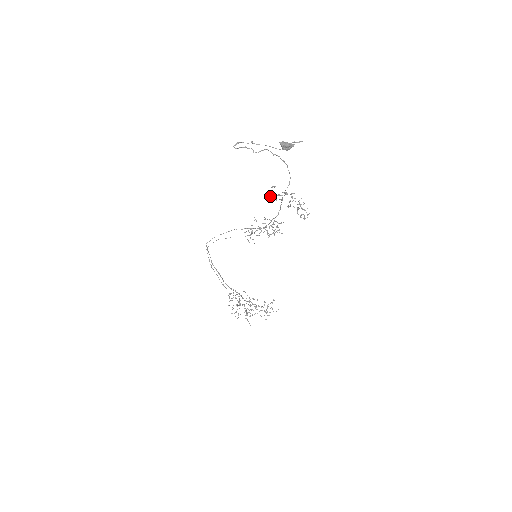
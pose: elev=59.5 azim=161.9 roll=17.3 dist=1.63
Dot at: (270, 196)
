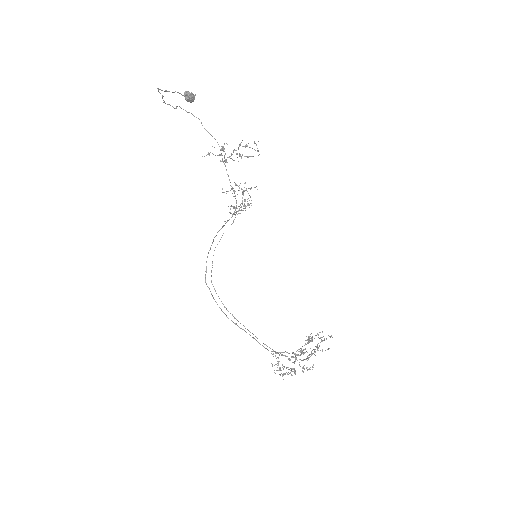
Dot at: occluded
